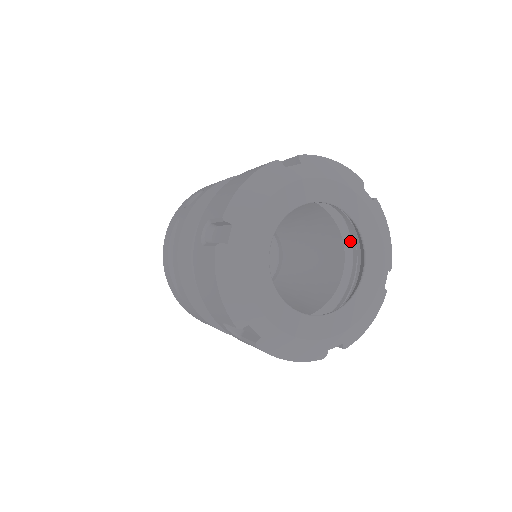
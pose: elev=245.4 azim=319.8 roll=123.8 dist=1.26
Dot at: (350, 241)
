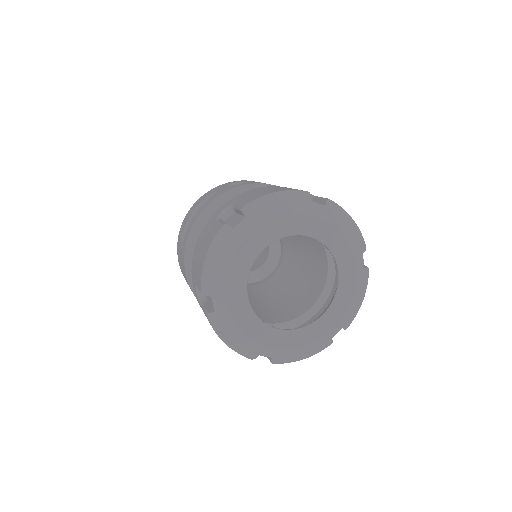
Dot at: (331, 288)
